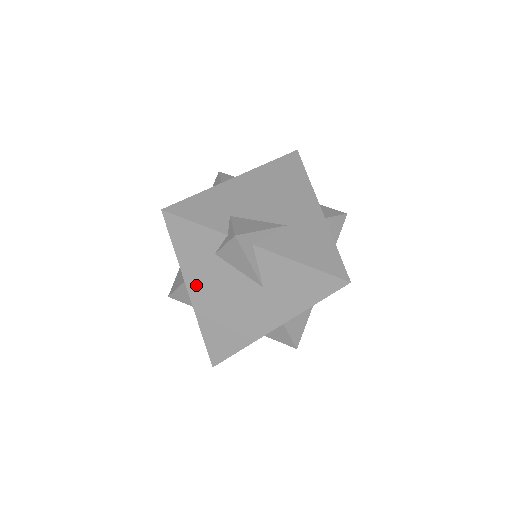
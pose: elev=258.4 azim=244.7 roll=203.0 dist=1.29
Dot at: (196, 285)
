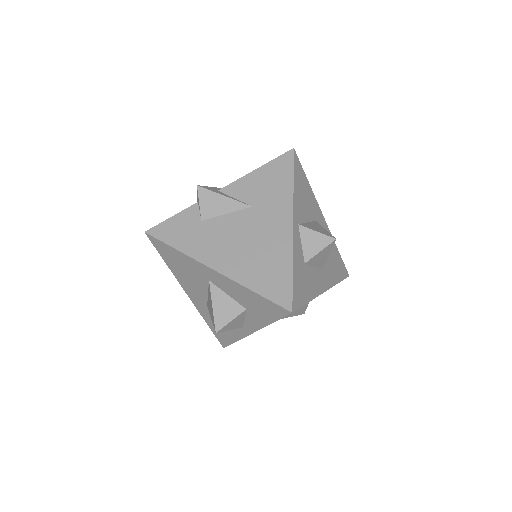
Dot at: (210, 256)
